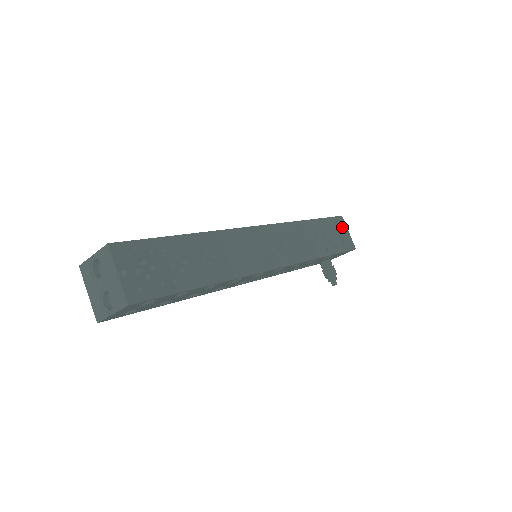
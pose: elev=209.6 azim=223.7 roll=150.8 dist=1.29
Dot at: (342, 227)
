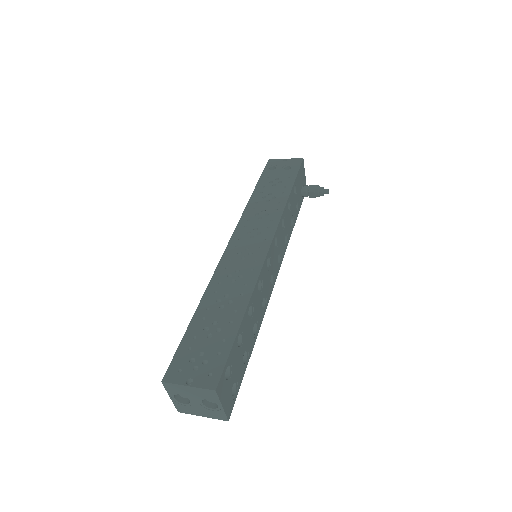
Dot at: (278, 163)
